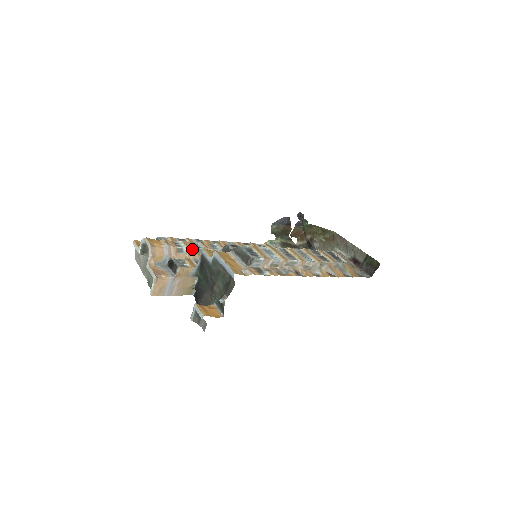
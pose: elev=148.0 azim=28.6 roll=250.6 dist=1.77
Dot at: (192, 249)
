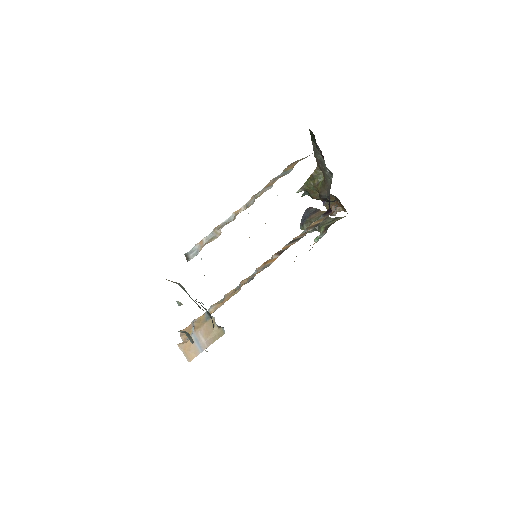
Dot at: (213, 305)
